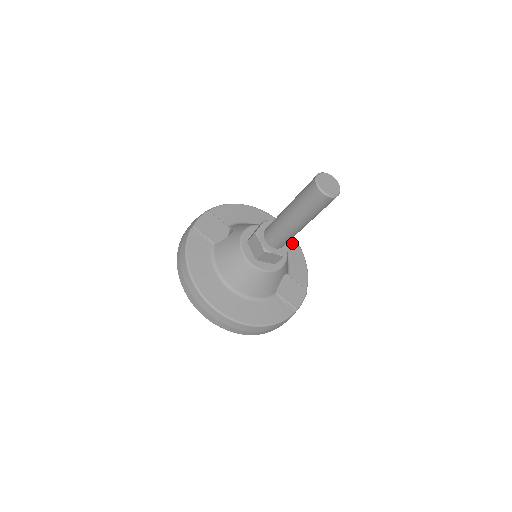
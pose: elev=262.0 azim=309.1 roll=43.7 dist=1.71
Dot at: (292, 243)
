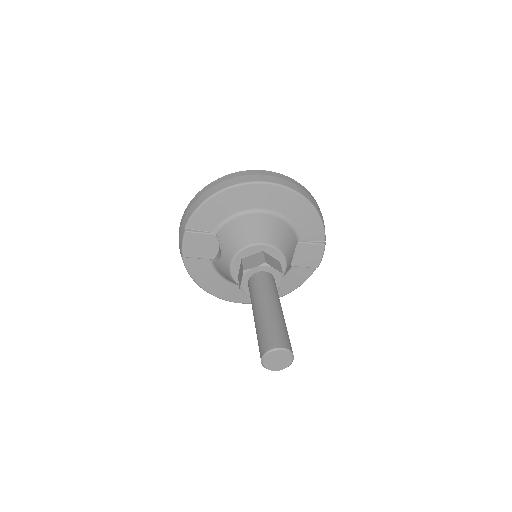
Dot at: (293, 202)
